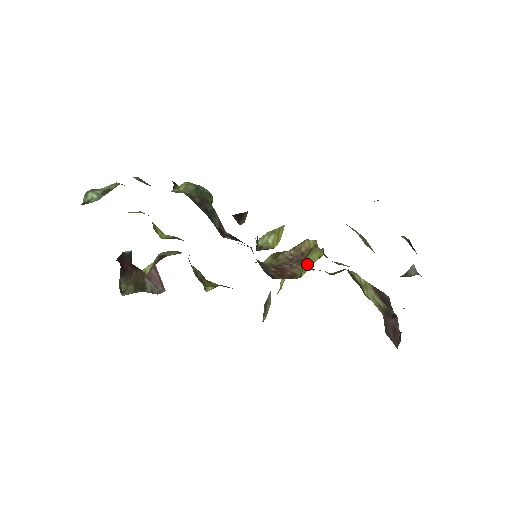
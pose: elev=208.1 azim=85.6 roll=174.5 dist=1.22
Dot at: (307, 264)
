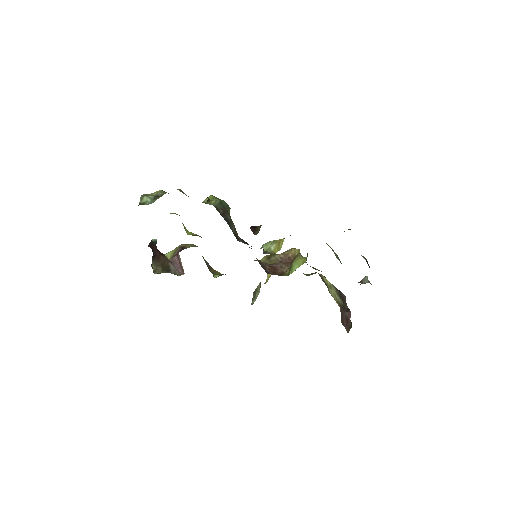
Dot at: (294, 267)
